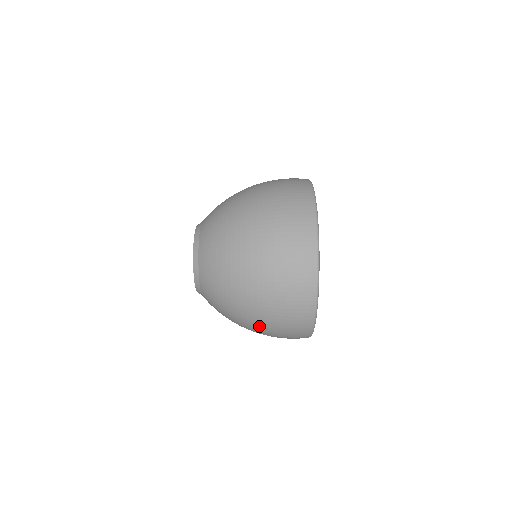
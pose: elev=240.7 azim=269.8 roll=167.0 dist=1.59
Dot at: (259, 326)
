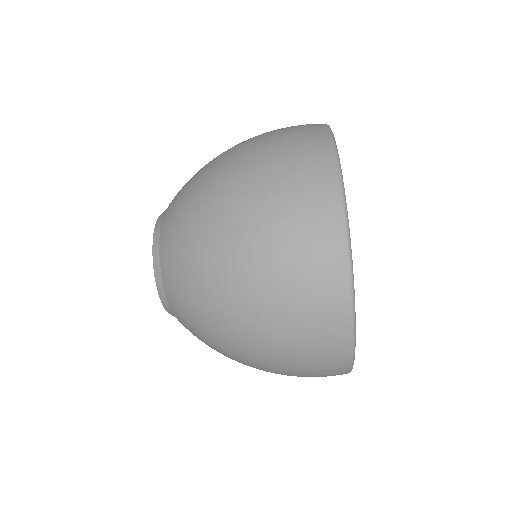
Dot at: (251, 293)
